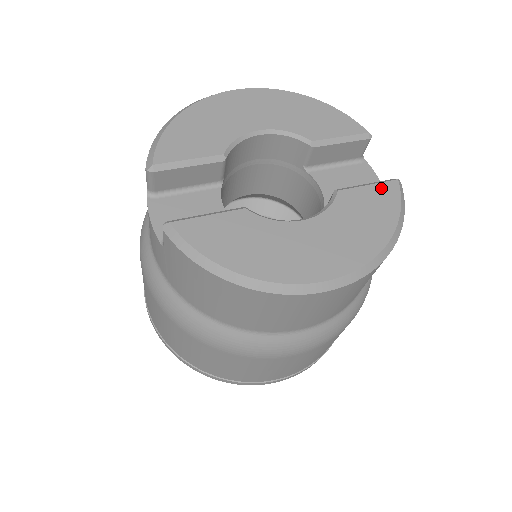
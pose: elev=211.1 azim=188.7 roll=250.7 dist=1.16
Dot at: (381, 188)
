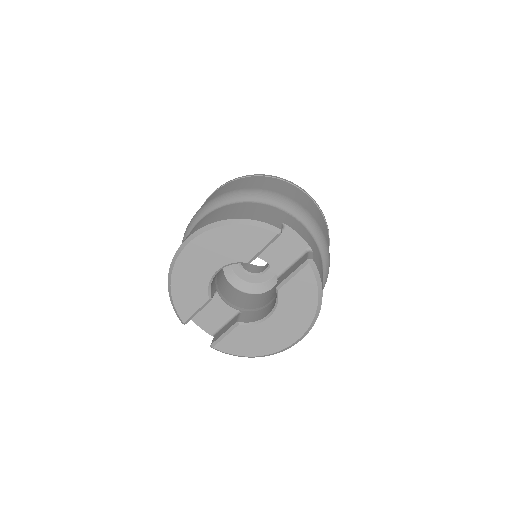
Dot at: (301, 276)
